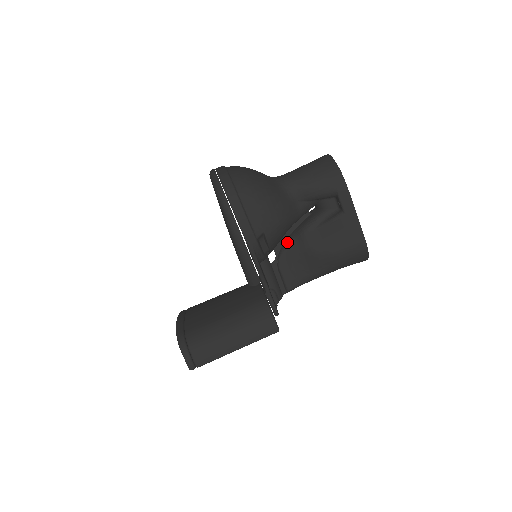
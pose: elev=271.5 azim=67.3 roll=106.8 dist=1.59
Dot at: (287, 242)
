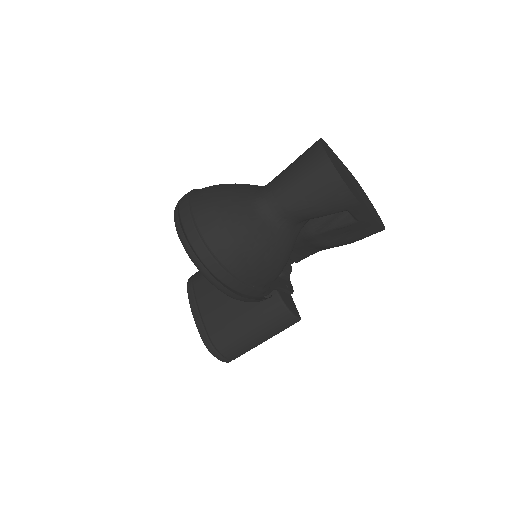
Dot at: occluded
